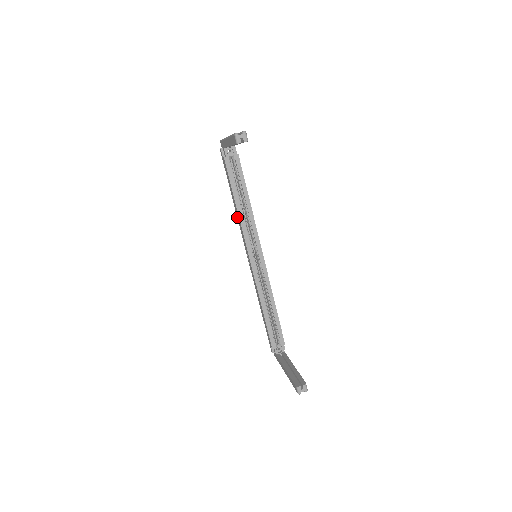
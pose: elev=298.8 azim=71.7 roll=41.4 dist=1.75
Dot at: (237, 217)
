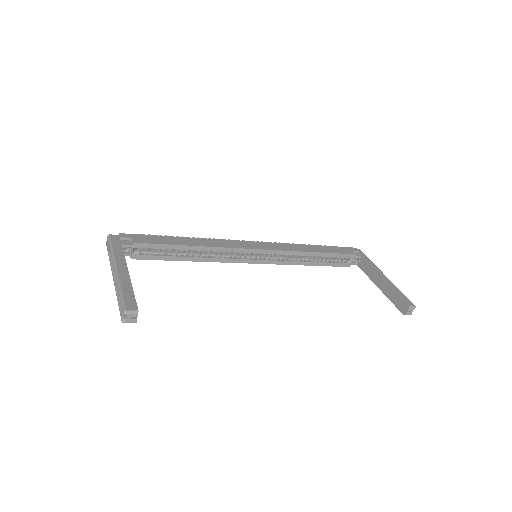
Dot at: occluded
